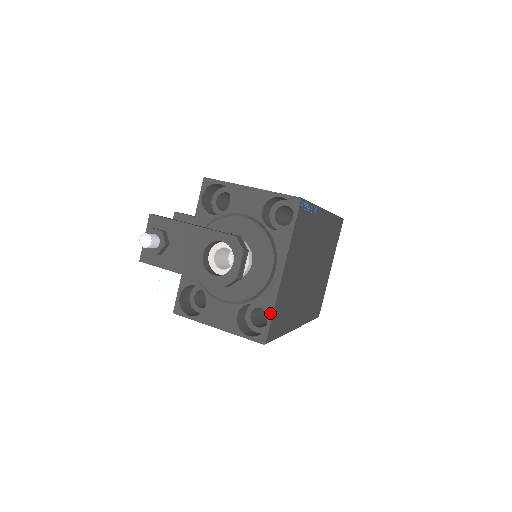
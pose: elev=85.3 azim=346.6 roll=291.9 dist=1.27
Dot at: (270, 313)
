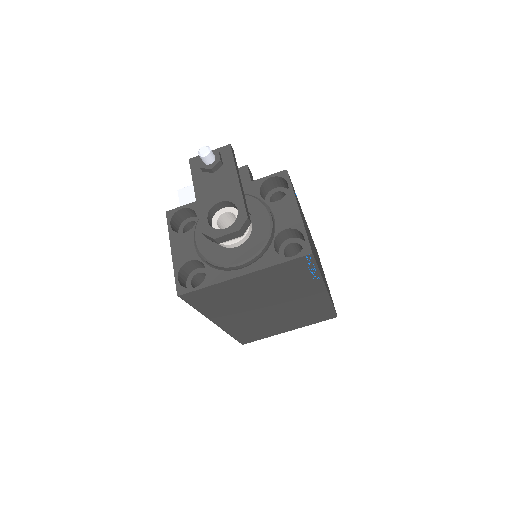
Dot at: (205, 285)
